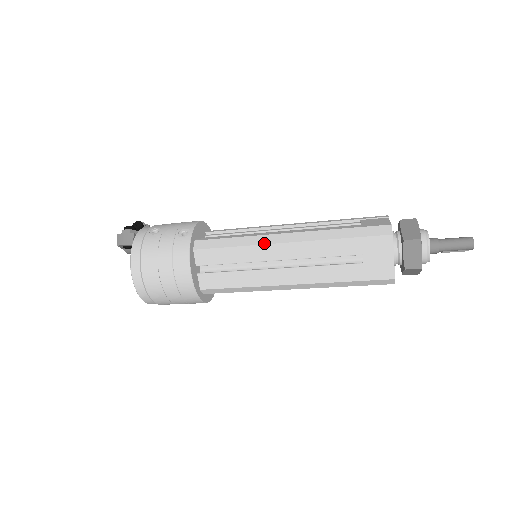
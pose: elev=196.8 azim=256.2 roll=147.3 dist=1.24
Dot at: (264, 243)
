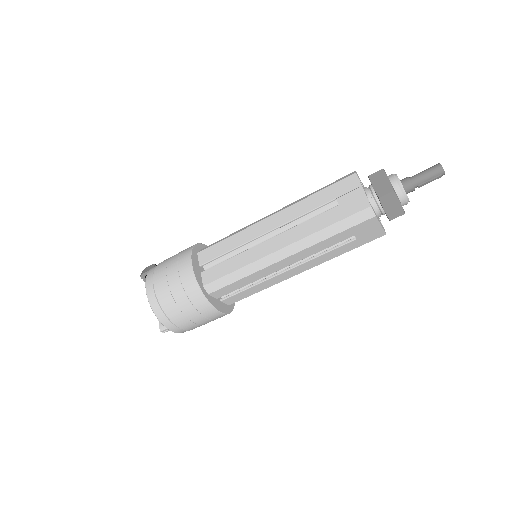
Dot at: (253, 224)
